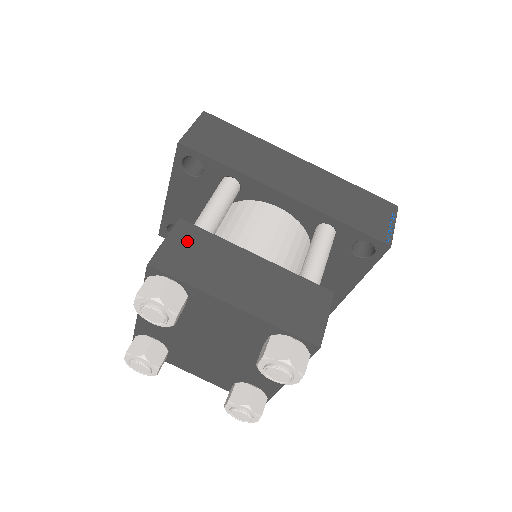
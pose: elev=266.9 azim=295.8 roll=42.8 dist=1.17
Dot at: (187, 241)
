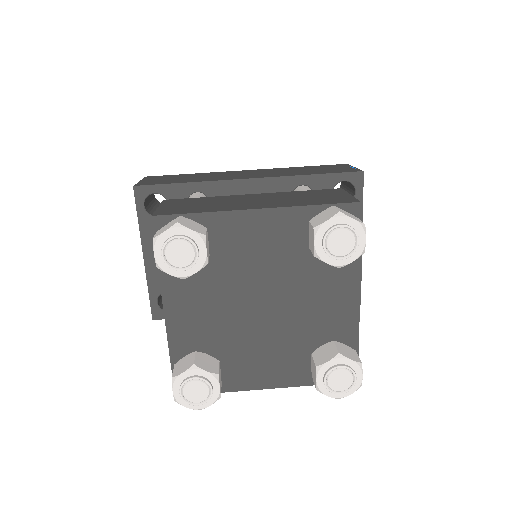
Dot at: (180, 203)
